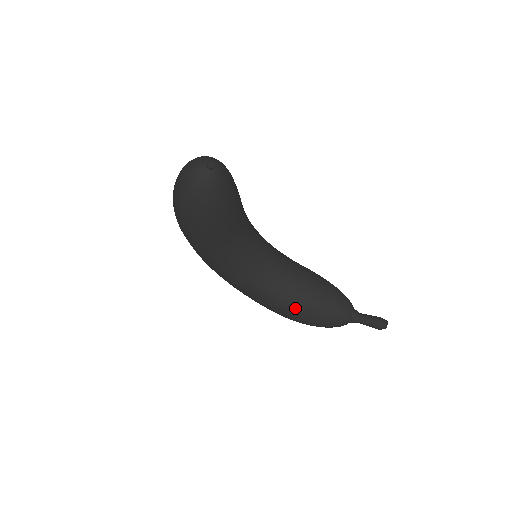
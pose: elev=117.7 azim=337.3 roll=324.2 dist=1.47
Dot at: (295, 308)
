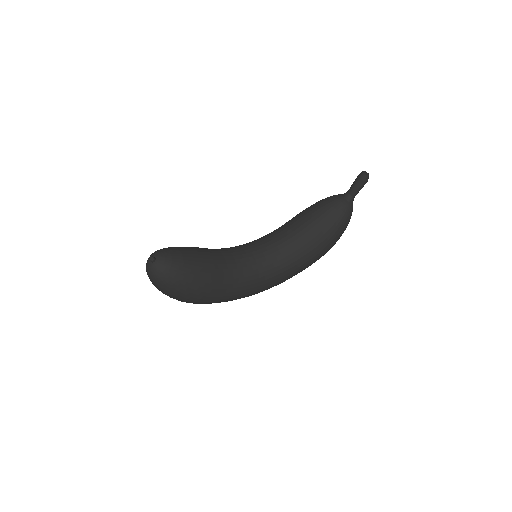
Dot at: (314, 244)
